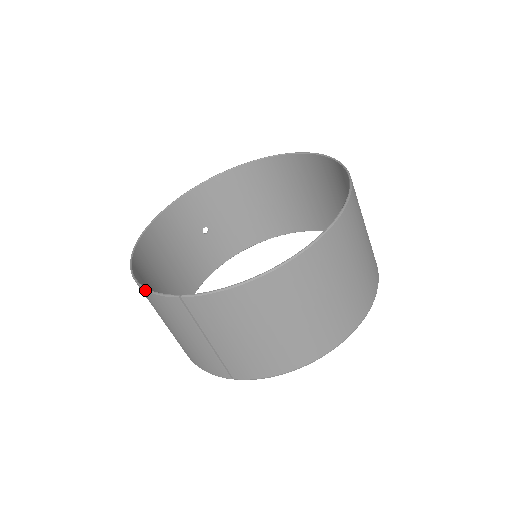
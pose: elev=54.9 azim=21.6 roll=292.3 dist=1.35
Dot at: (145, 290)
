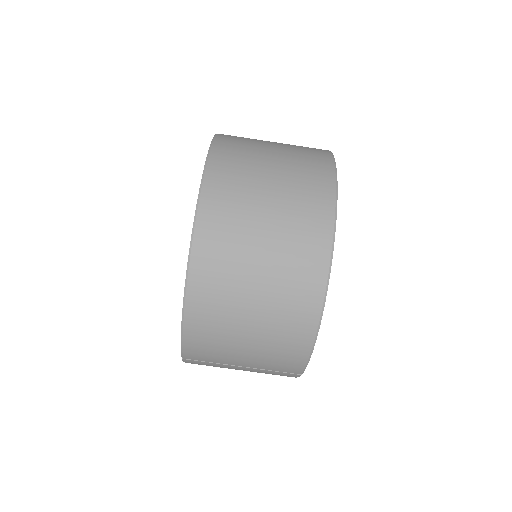
Dot at: occluded
